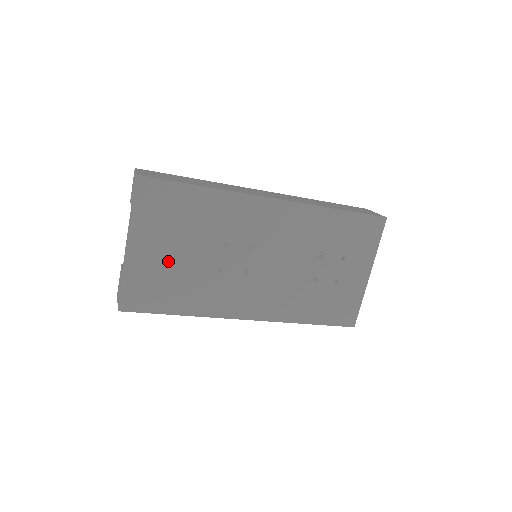
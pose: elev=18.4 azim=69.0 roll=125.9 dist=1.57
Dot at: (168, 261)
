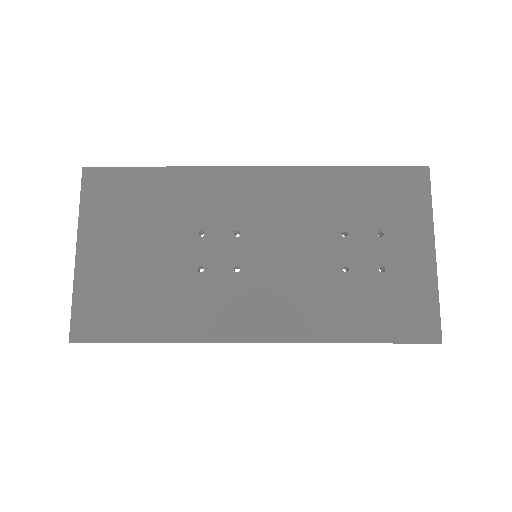
Dot at: (128, 265)
